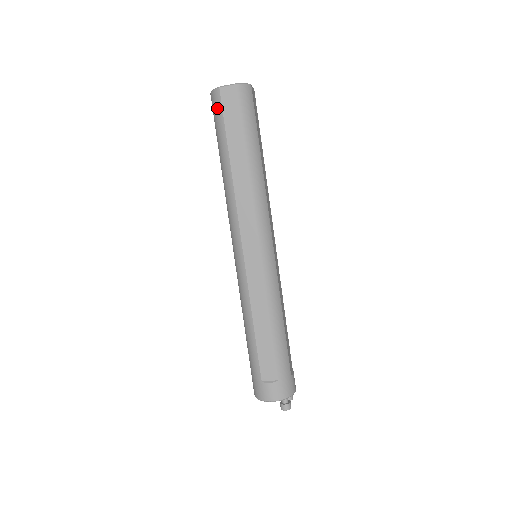
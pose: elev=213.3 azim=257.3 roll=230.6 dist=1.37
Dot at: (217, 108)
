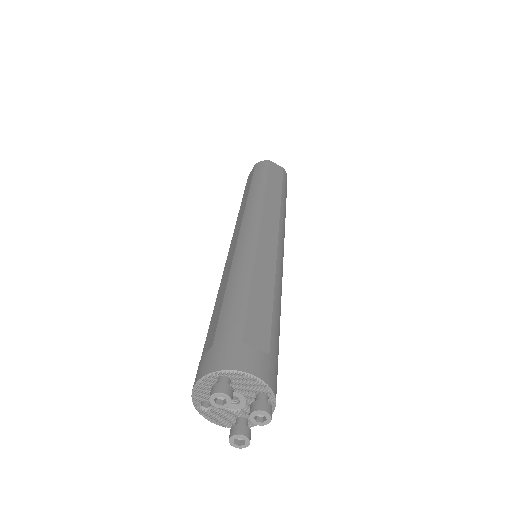
Dot at: occluded
